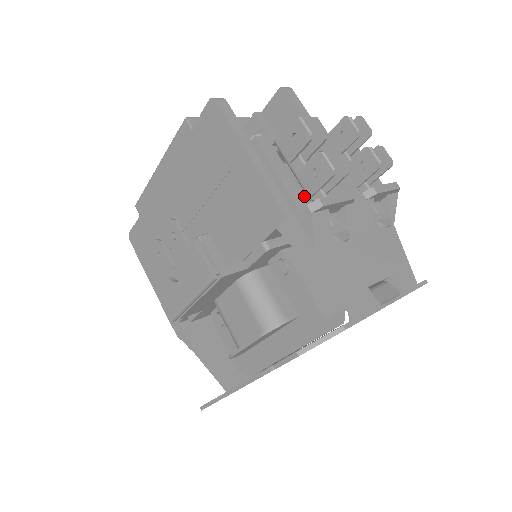
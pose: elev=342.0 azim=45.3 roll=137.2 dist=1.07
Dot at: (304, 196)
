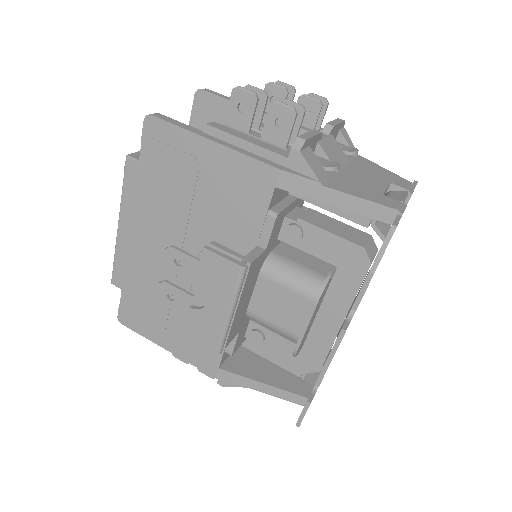
Dot at: occluded
